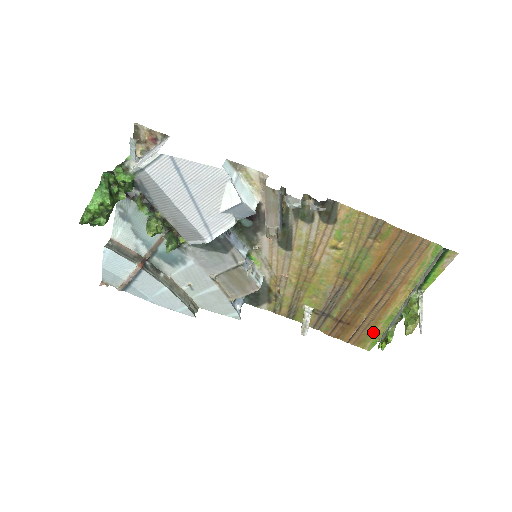
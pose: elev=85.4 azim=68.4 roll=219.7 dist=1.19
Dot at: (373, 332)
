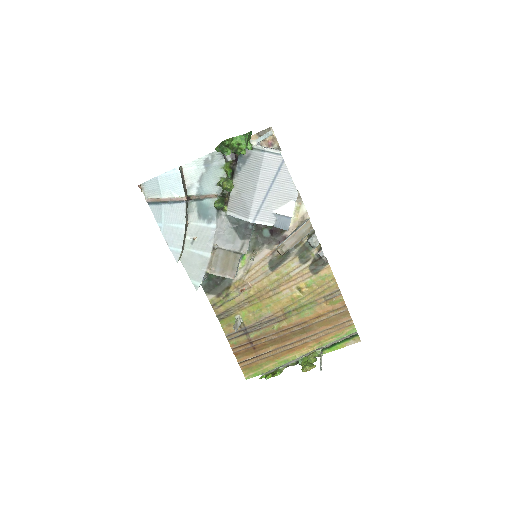
Dot at: (263, 366)
